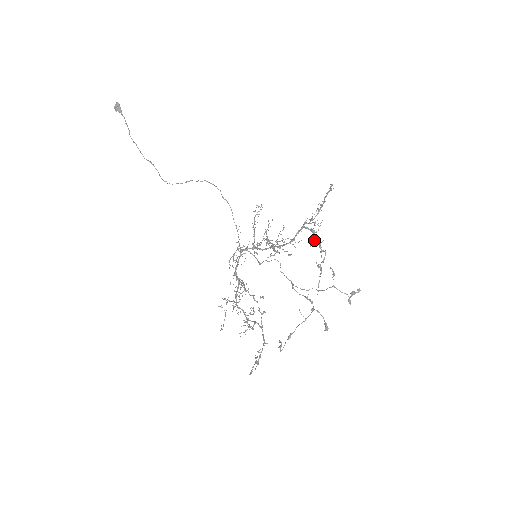
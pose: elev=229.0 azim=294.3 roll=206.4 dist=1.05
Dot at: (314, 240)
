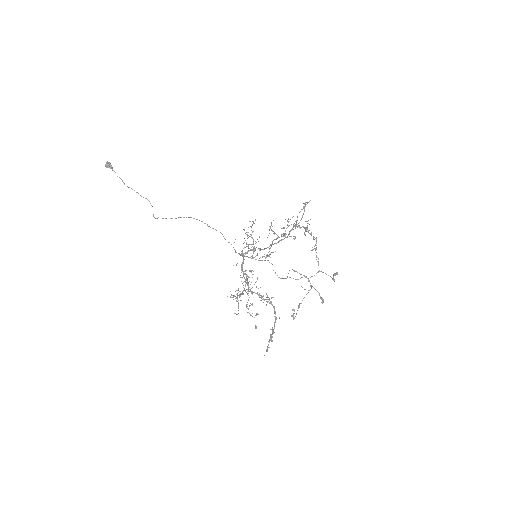
Dot at: occluded
